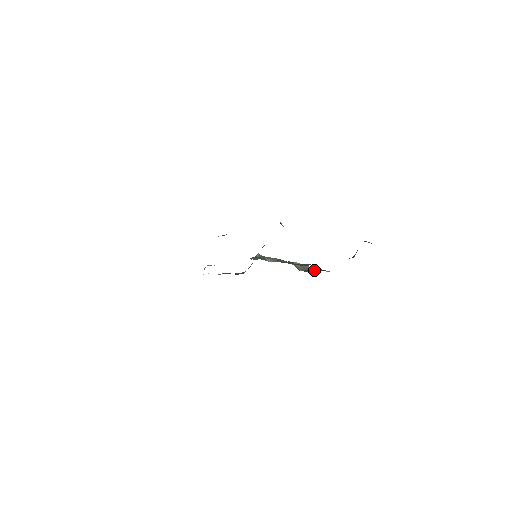
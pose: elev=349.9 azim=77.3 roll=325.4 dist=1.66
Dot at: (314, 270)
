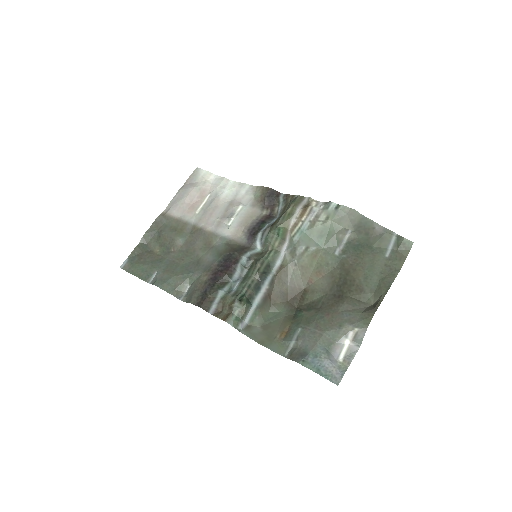
Dot at: (371, 234)
